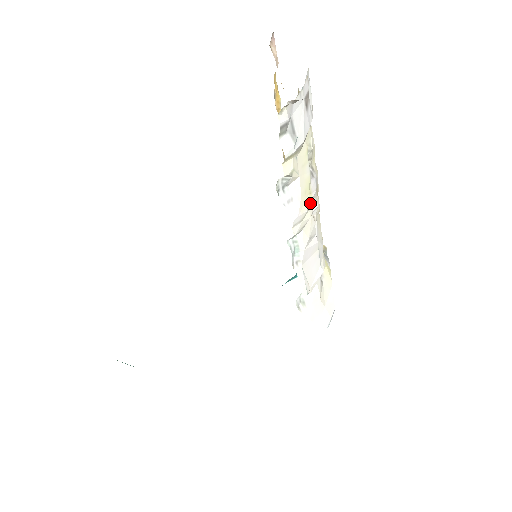
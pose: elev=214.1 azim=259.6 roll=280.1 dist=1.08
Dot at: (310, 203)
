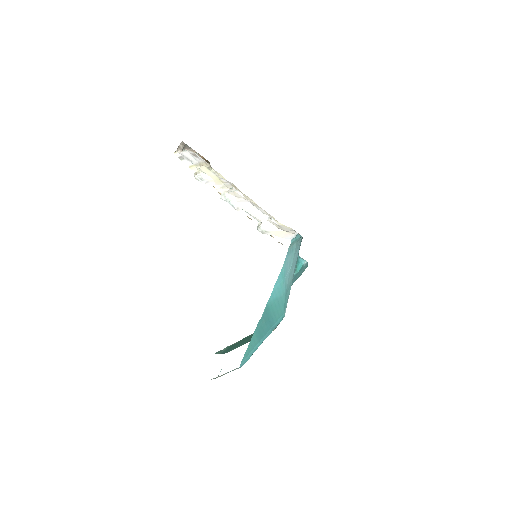
Dot at: (224, 184)
